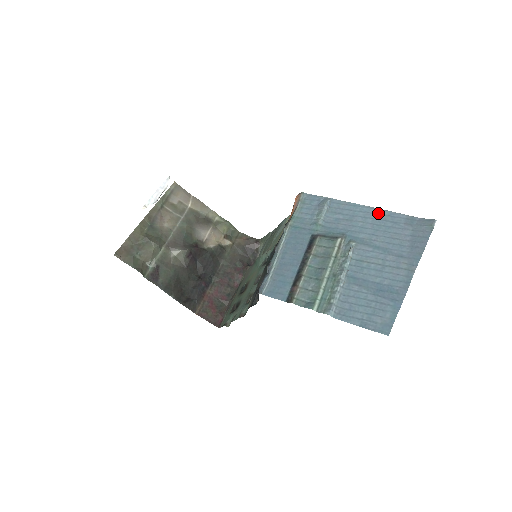
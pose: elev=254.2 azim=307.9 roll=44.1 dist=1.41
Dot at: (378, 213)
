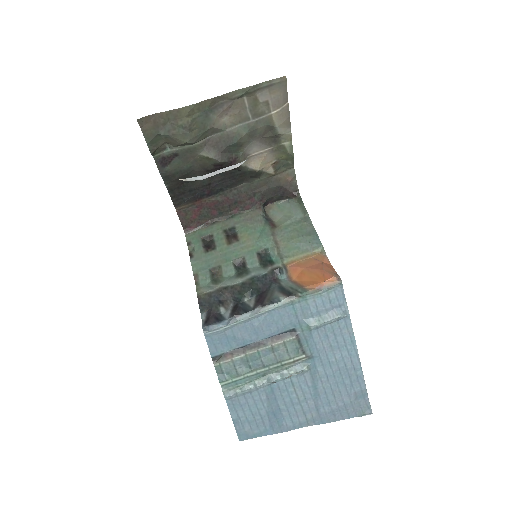
Dot at: (355, 366)
